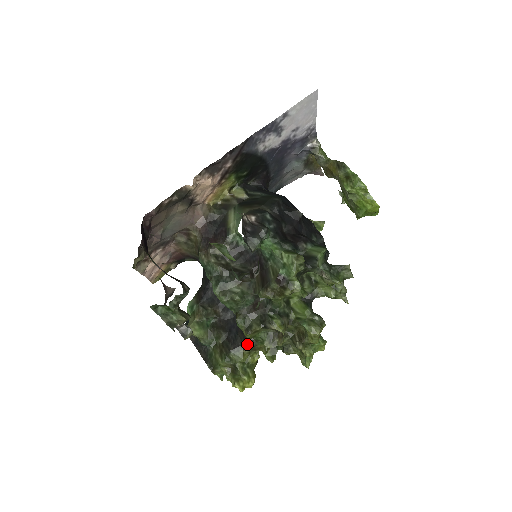
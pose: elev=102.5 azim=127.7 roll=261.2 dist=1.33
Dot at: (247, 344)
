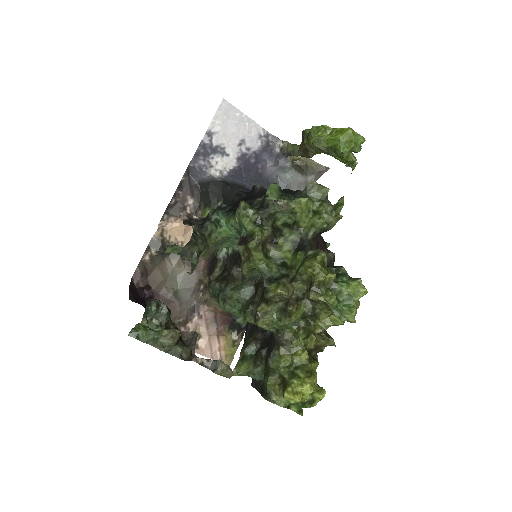
Dot at: (276, 340)
